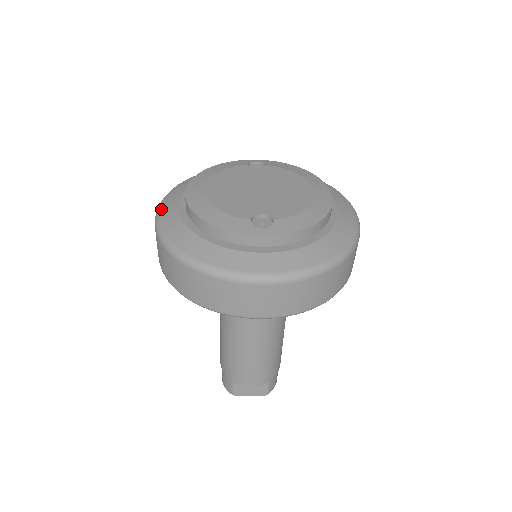
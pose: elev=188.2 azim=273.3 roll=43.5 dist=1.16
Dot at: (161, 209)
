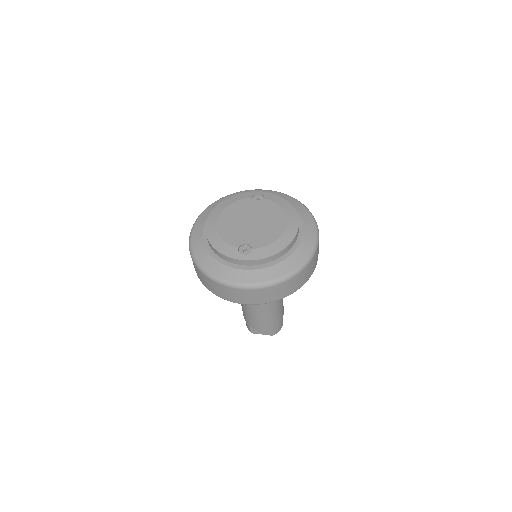
Dot at: (194, 228)
